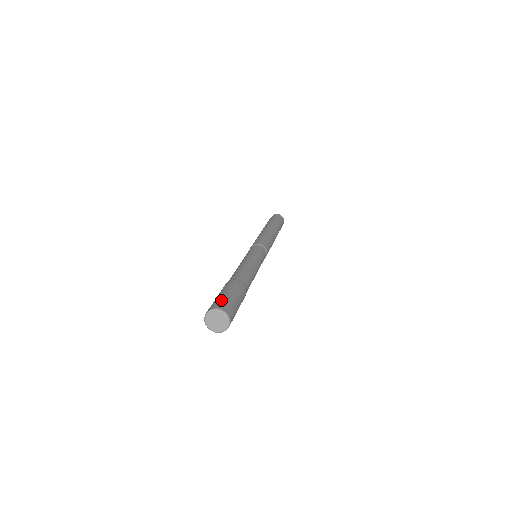
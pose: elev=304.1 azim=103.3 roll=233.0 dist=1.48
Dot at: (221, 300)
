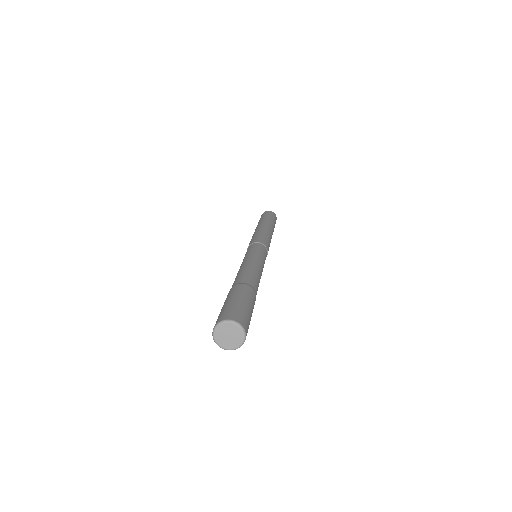
Dot at: (230, 309)
